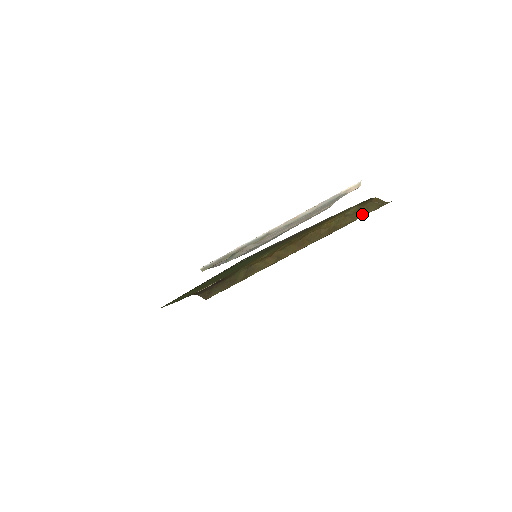
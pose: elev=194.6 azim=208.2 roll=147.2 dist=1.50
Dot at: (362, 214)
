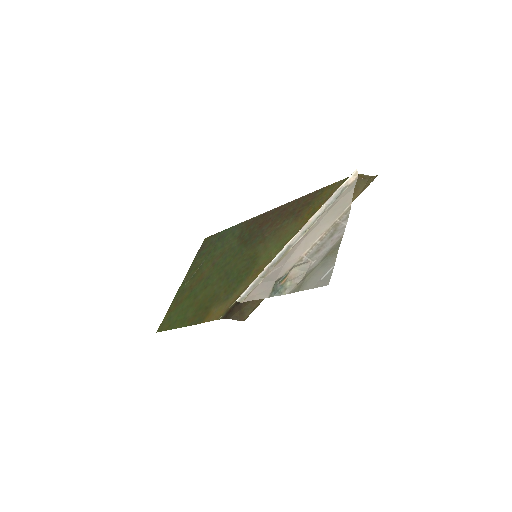
Dot at: (356, 194)
